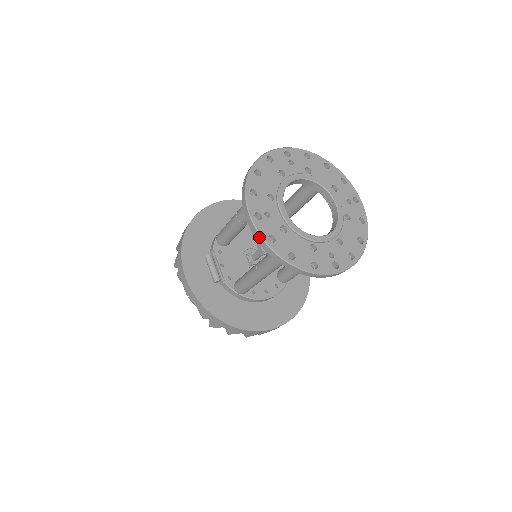
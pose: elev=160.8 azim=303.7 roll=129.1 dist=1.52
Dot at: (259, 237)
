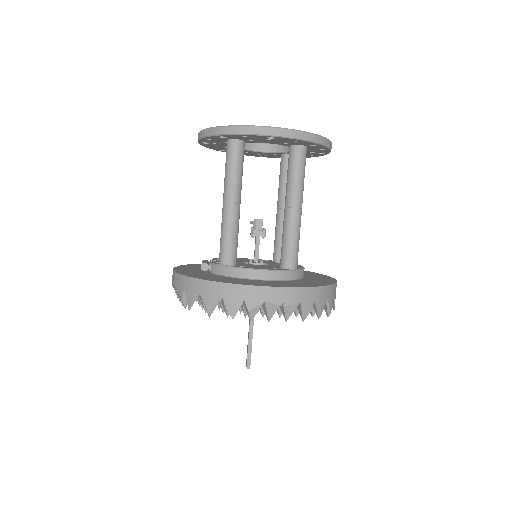
Dot at: (199, 133)
